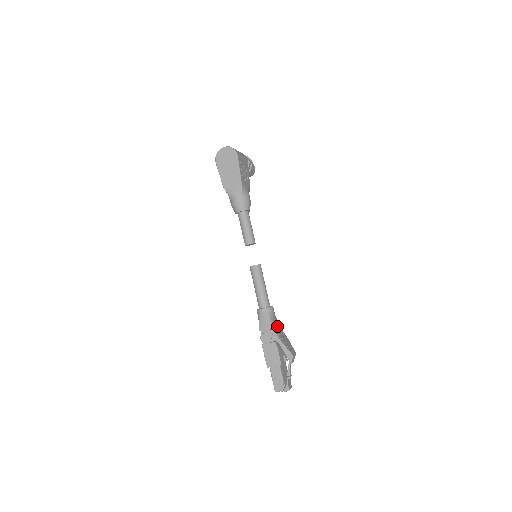
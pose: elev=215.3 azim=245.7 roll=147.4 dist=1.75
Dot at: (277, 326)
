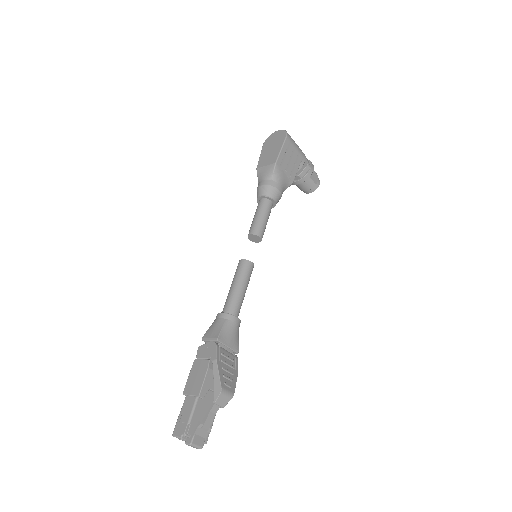
Dot at: (231, 348)
